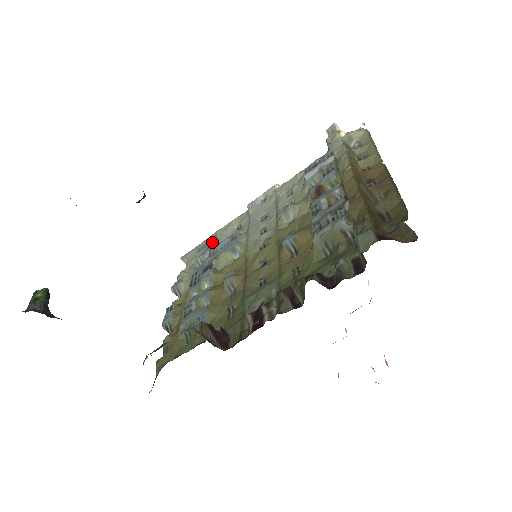
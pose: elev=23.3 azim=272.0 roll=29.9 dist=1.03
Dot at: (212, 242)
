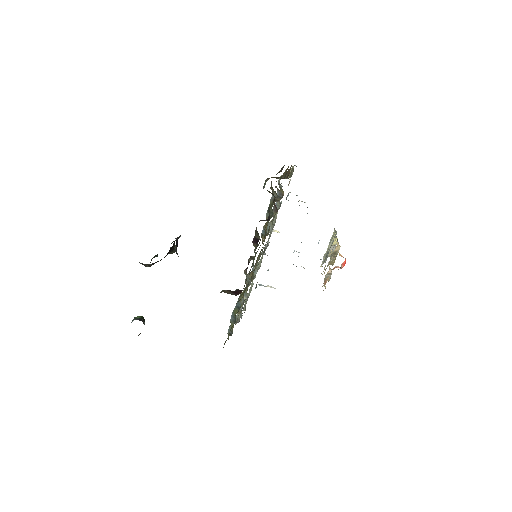
Dot at: occluded
